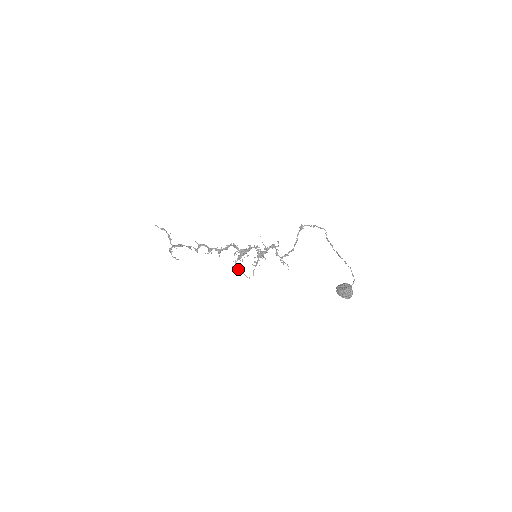
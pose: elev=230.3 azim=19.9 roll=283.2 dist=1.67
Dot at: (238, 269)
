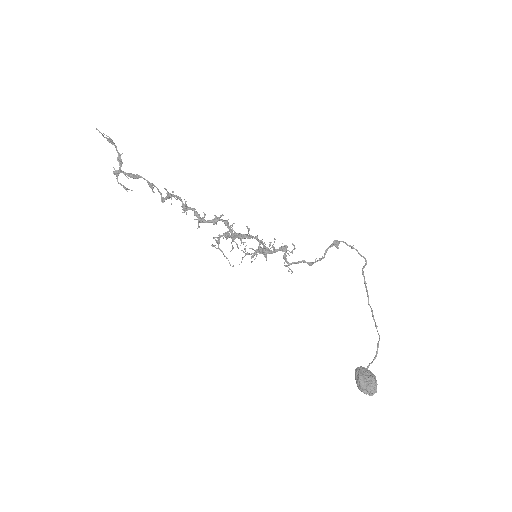
Dot at: occluded
